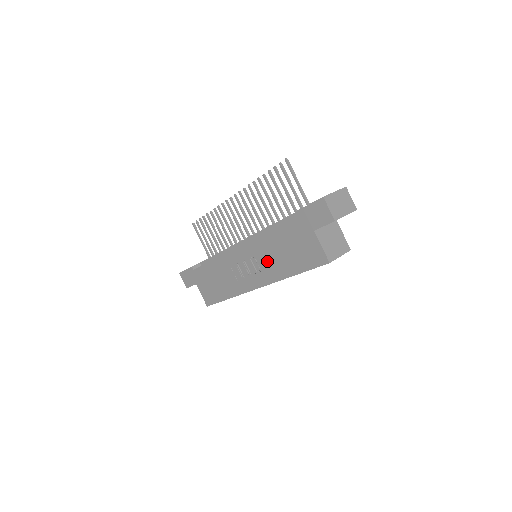
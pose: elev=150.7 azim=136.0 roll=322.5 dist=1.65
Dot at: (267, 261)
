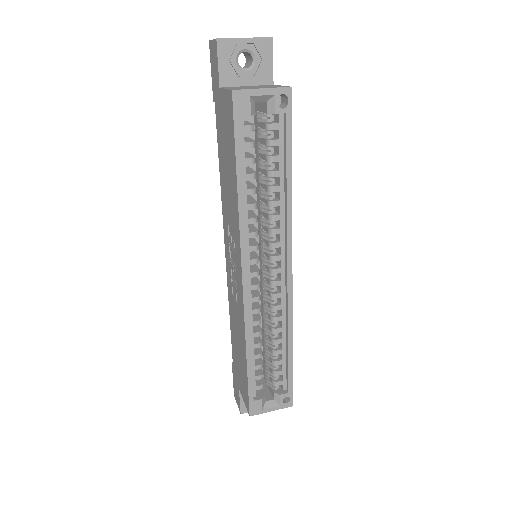
Dot at: (230, 215)
